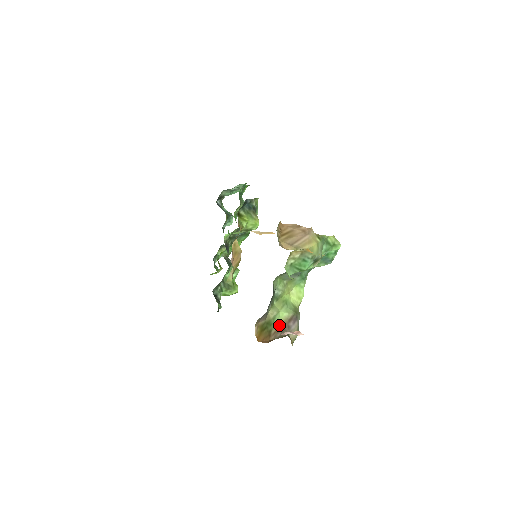
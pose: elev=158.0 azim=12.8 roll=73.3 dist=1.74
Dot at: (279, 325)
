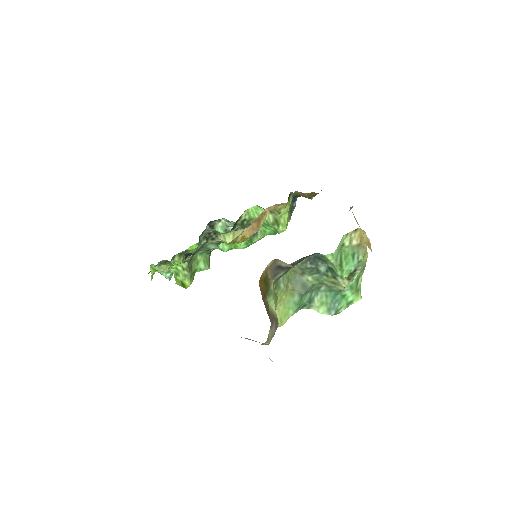
Dot at: (268, 306)
